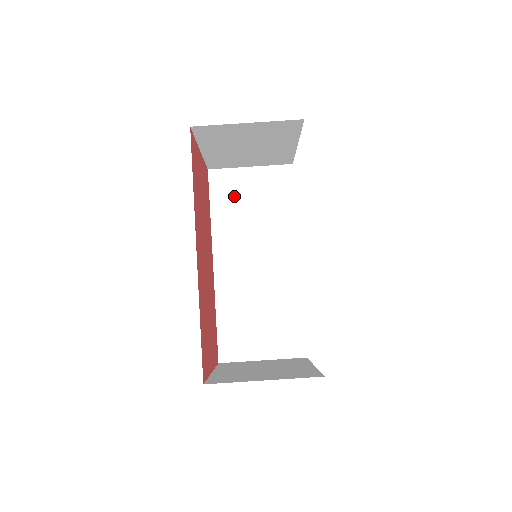
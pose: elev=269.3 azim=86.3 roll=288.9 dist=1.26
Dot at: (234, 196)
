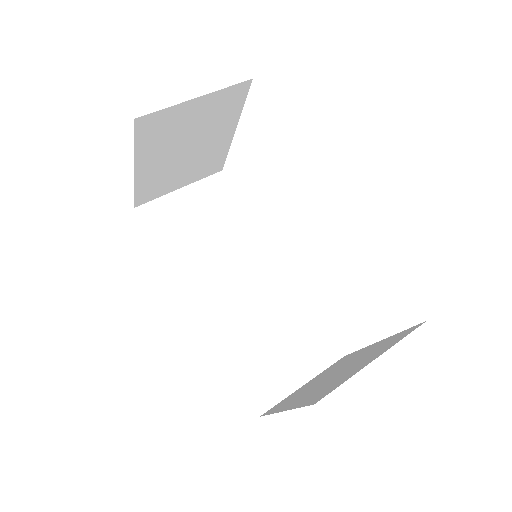
Dot at: (179, 224)
